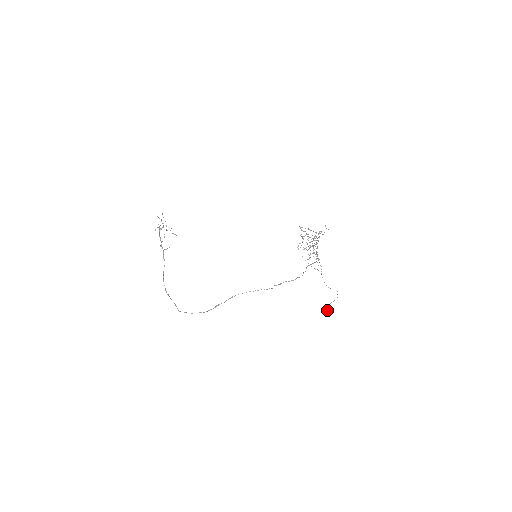
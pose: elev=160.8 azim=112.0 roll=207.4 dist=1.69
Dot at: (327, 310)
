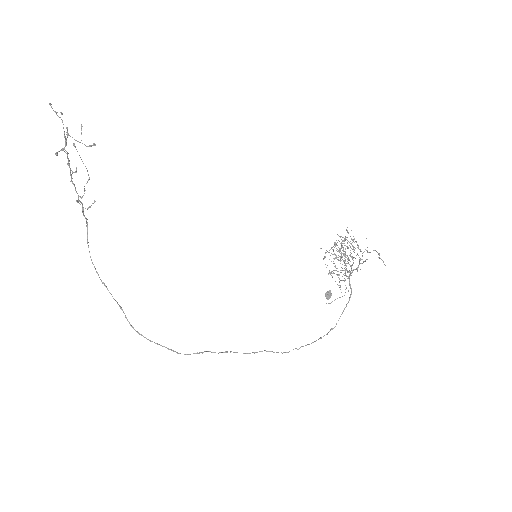
Dot at: (326, 297)
